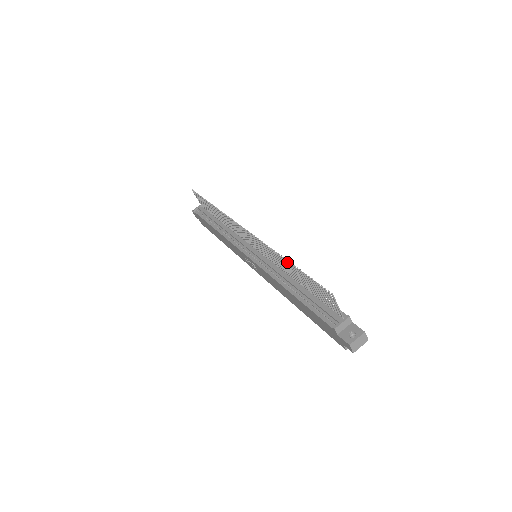
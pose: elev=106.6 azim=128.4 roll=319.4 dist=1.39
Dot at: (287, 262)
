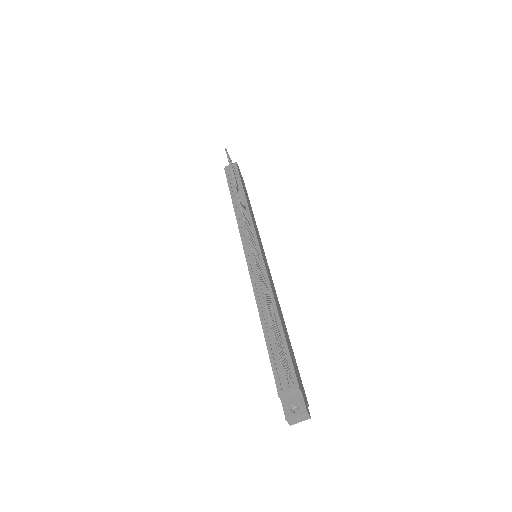
Dot at: occluded
